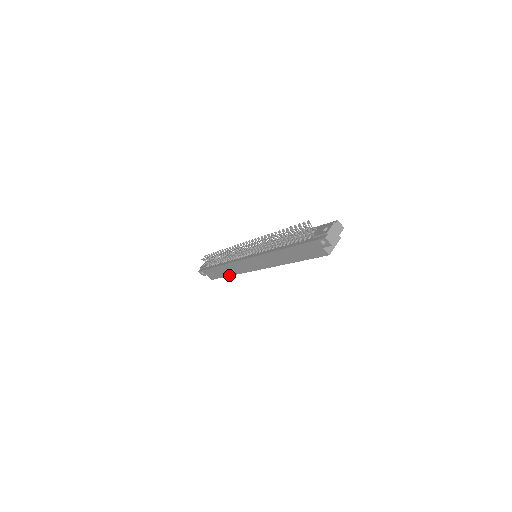
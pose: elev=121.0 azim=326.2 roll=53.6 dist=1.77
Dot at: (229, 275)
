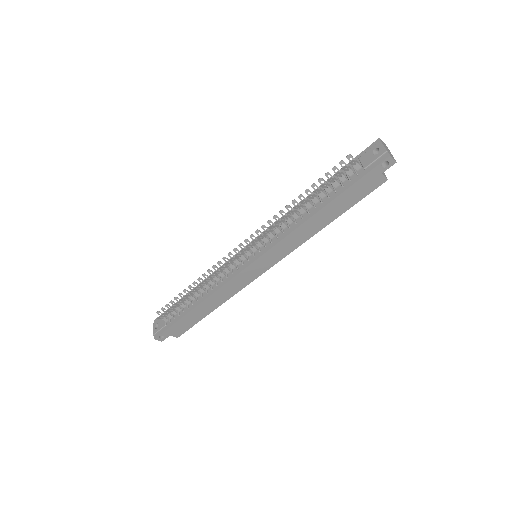
Dot at: (213, 309)
